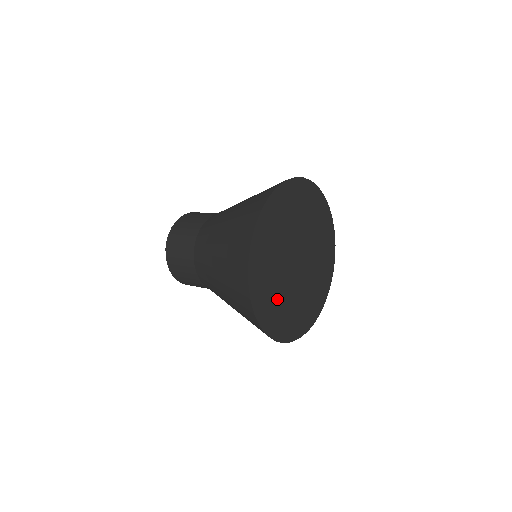
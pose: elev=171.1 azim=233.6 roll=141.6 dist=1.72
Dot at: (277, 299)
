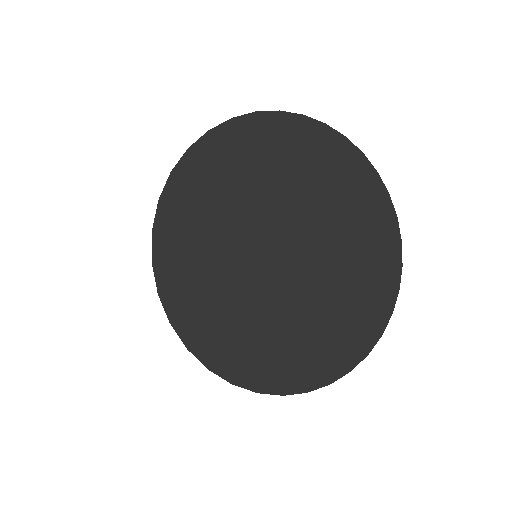
Dot at: (226, 294)
